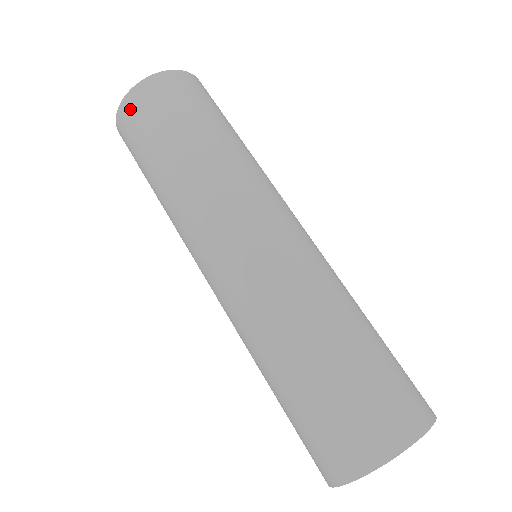
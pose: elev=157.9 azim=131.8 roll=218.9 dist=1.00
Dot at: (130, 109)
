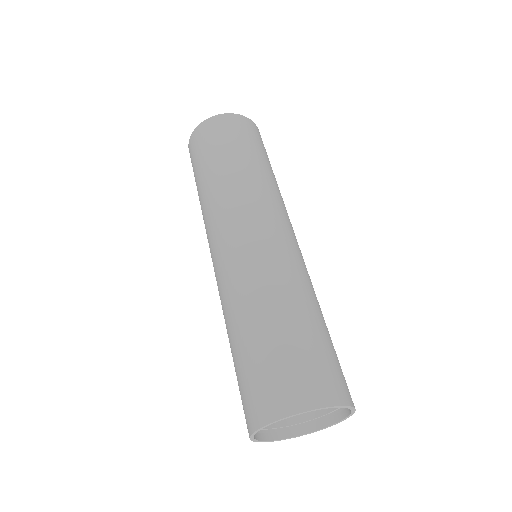
Dot at: (205, 129)
